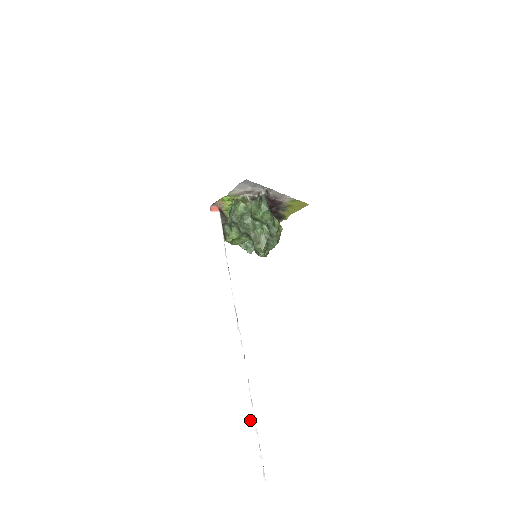
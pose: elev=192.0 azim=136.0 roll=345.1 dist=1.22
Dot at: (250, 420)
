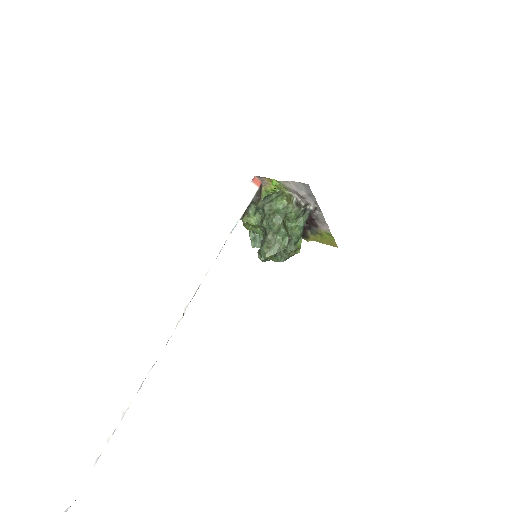
Dot at: (126, 400)
